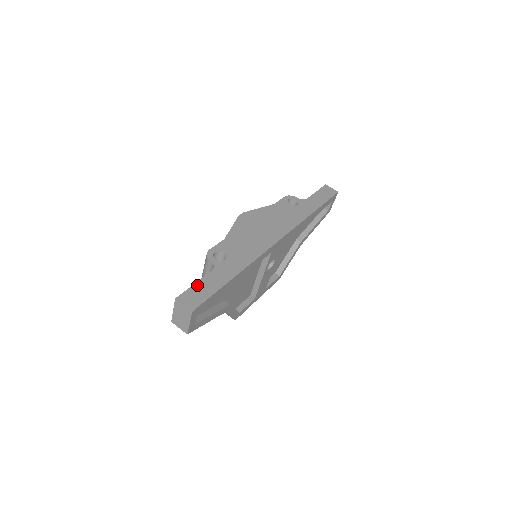
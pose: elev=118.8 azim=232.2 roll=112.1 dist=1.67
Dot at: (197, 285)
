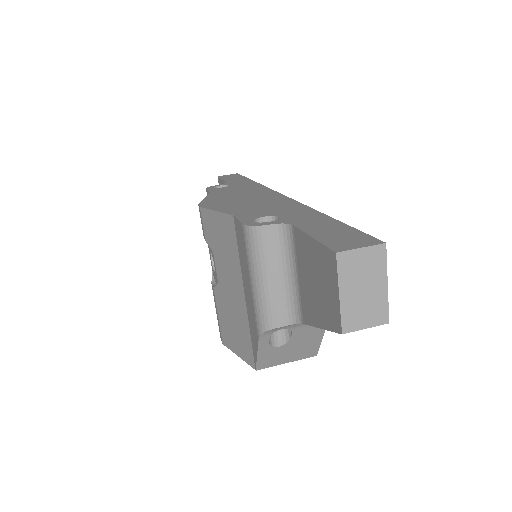
Dot at: (317, 235)
